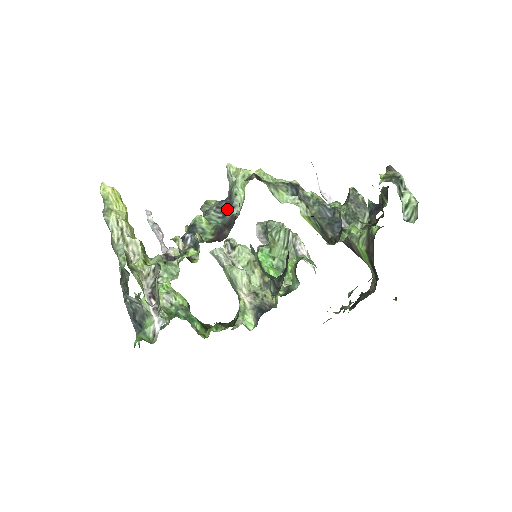
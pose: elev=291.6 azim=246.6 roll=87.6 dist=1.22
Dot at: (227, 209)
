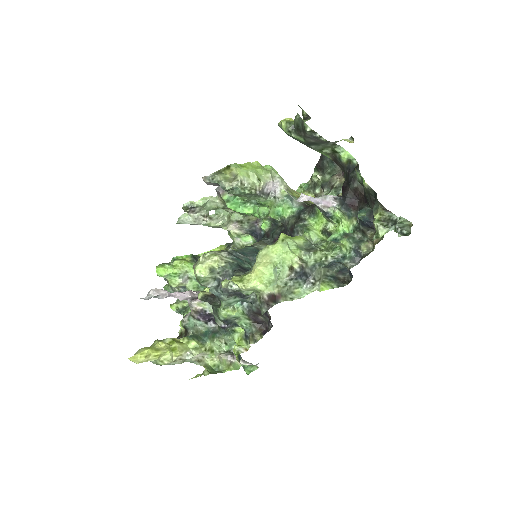
Dot at: (243, 298)
